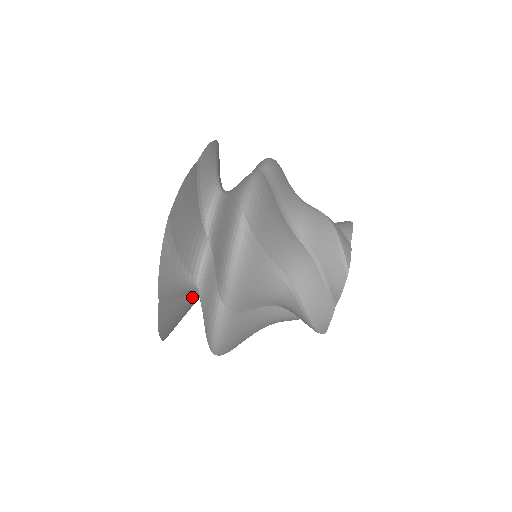
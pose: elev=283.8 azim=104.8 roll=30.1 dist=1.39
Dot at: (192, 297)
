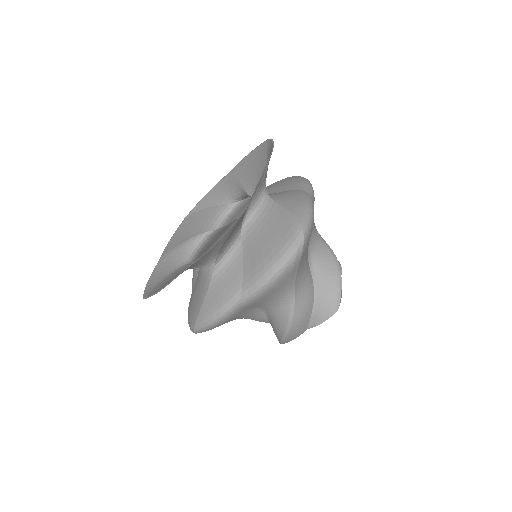
Dot at: occluded
